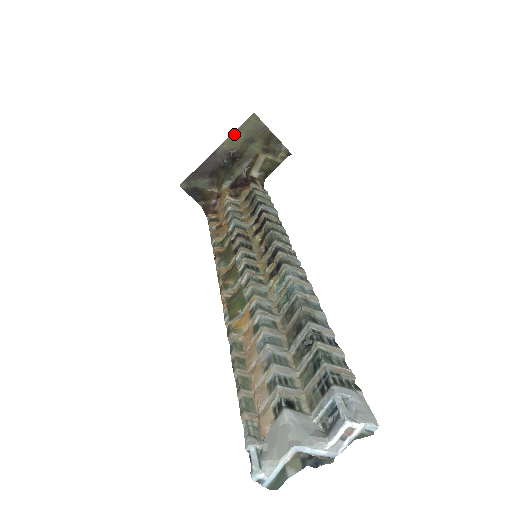
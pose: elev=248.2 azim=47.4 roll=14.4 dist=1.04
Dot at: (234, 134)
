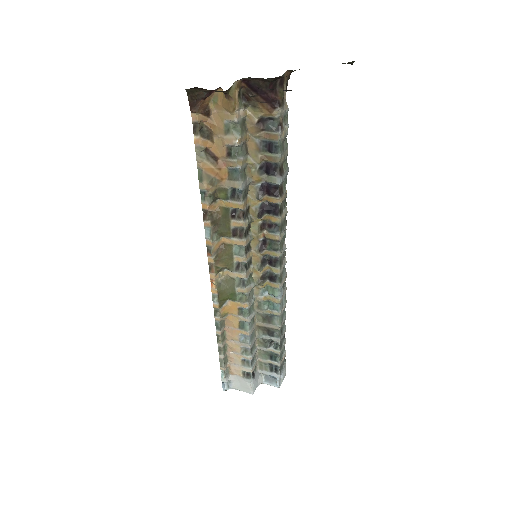
Dot at: occluded
